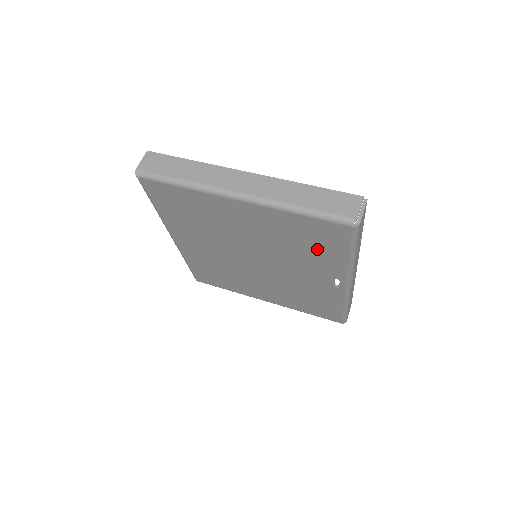
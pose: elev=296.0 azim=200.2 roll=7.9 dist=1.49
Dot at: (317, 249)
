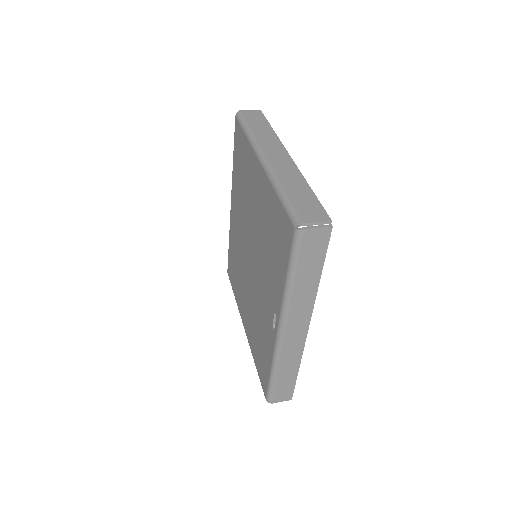
Dot at: (276, 255)
